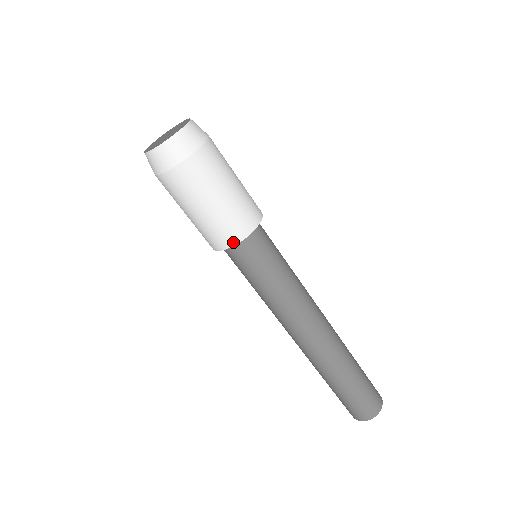
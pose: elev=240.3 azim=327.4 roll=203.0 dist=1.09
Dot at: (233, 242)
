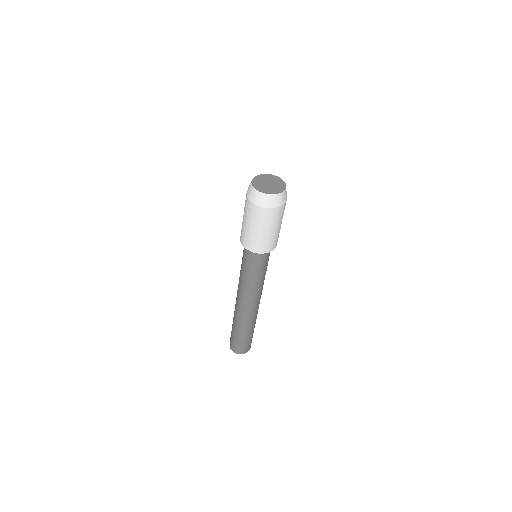
Dot at: (245, 246)
